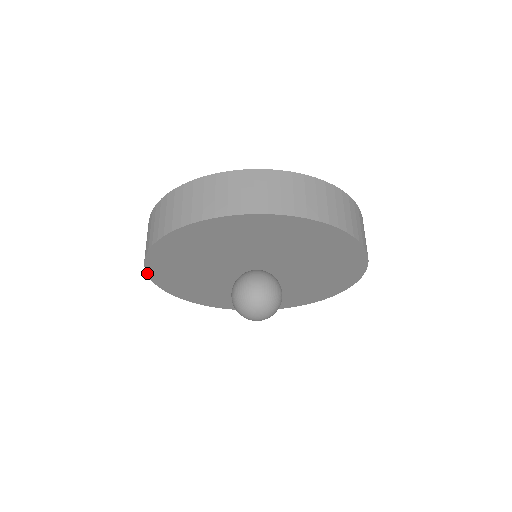
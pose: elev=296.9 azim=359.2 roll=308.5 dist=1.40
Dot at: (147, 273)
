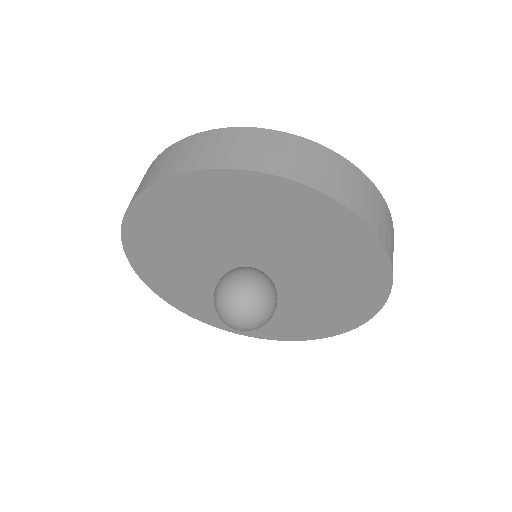
Dot at: (134, 200)
